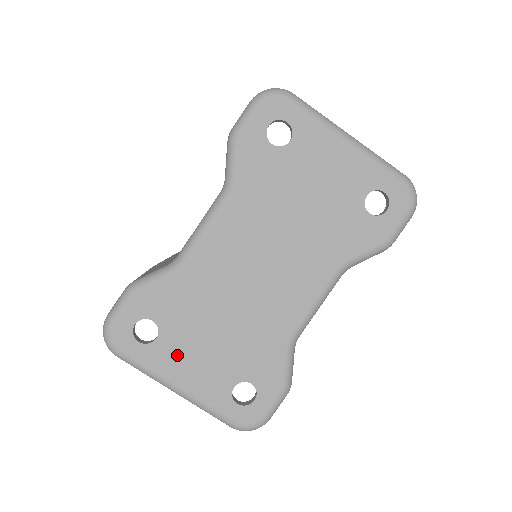
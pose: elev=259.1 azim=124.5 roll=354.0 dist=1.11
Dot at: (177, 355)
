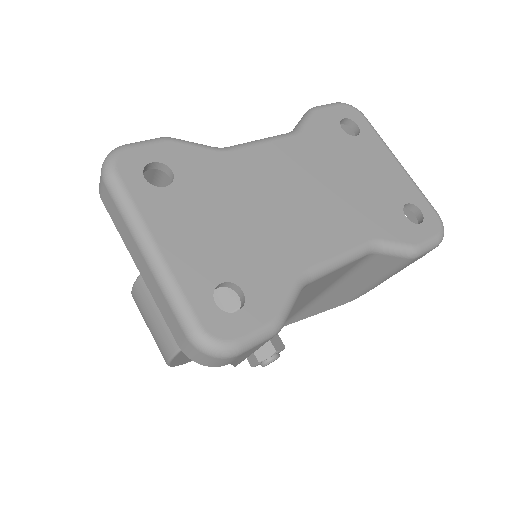
Dot at: (177, 214)
